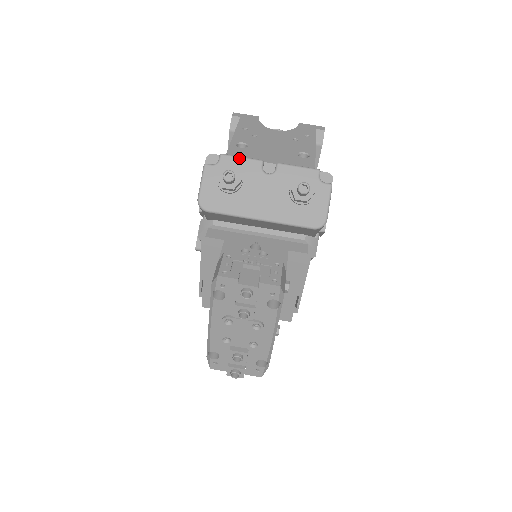
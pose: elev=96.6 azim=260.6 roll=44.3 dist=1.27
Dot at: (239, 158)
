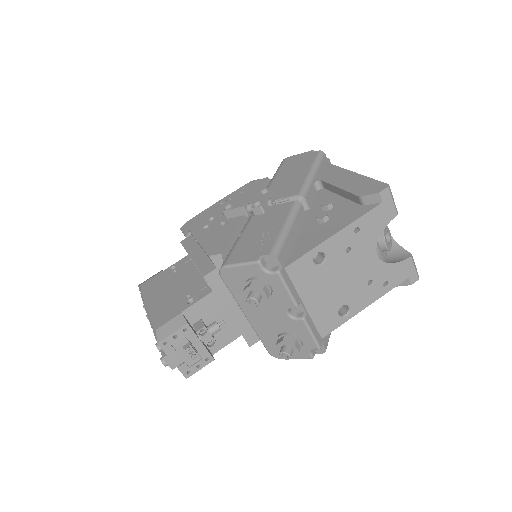
Dot at: (285, 289)
